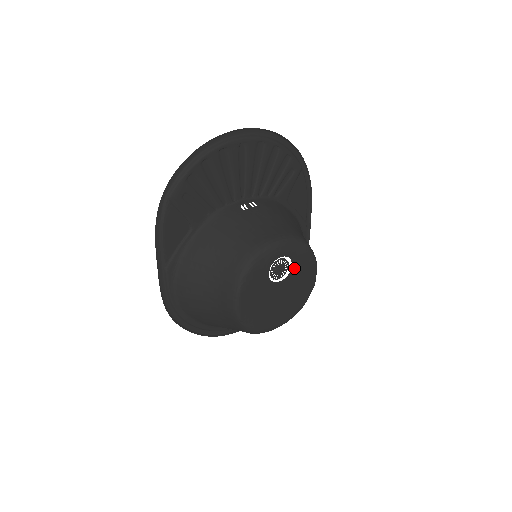
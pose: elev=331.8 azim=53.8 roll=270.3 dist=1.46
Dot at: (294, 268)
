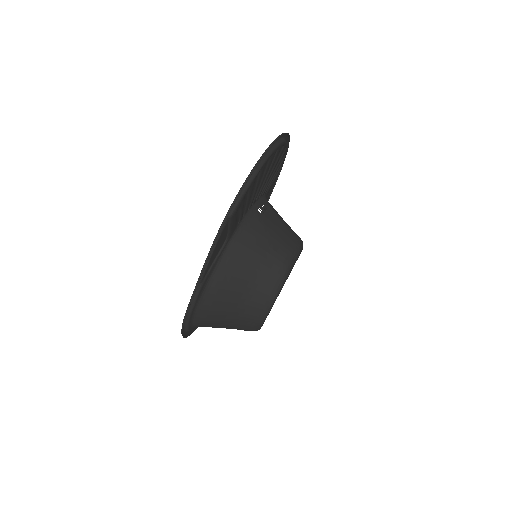
Dot at: occluded
